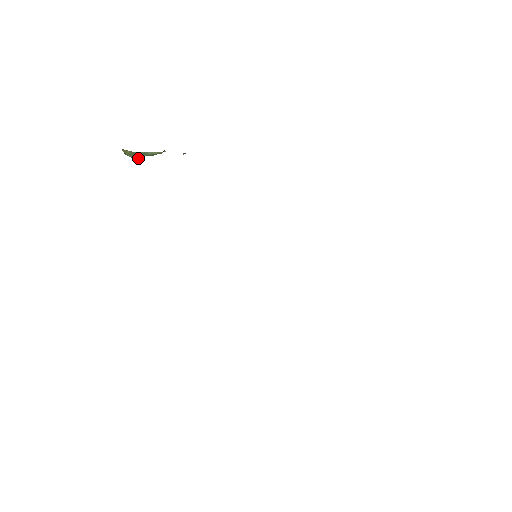
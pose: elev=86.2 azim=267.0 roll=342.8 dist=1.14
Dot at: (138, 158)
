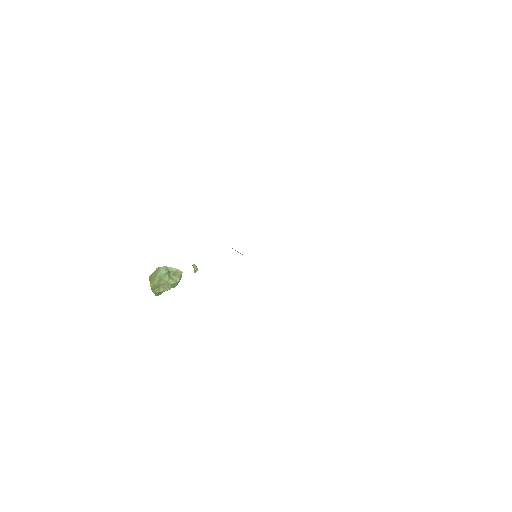
Dot at: (161, 275)
